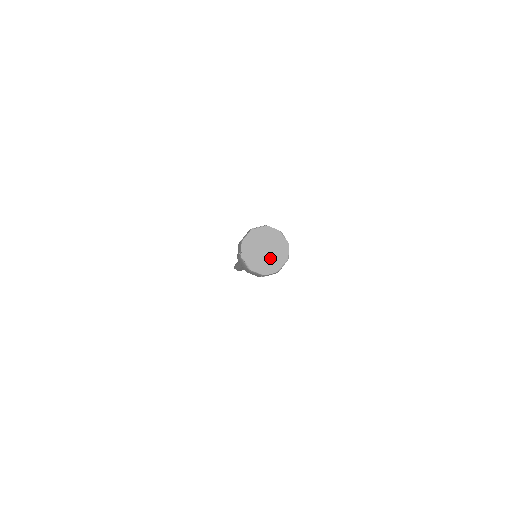
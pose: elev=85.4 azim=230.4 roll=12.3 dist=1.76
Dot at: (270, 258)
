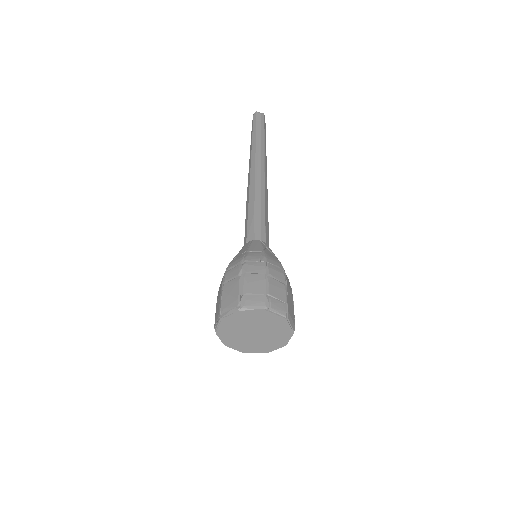
Dot at: (269, 333)
